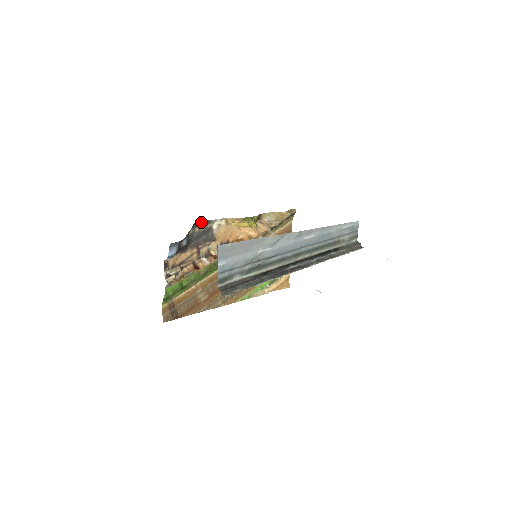
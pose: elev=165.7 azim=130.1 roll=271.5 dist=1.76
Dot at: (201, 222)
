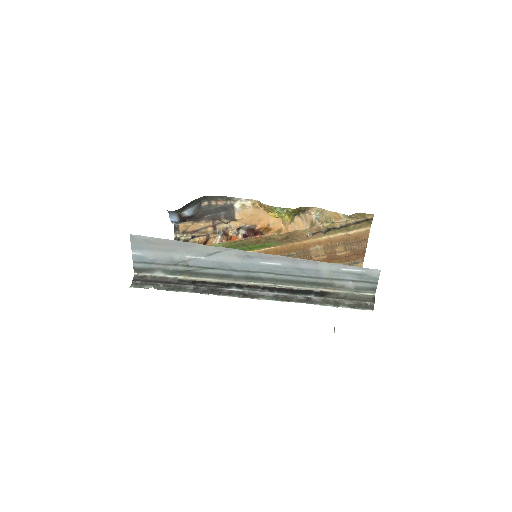
Dot at: (219, 196)
